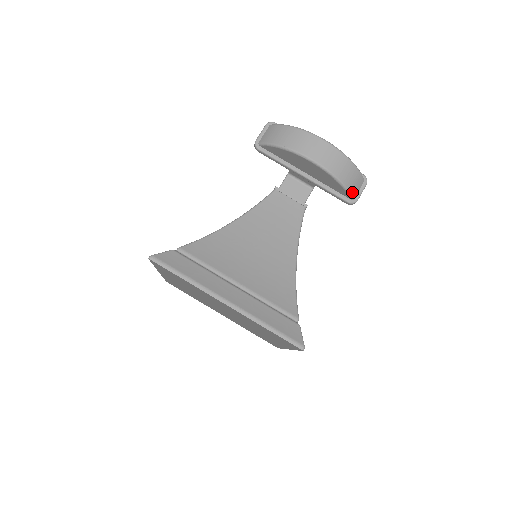
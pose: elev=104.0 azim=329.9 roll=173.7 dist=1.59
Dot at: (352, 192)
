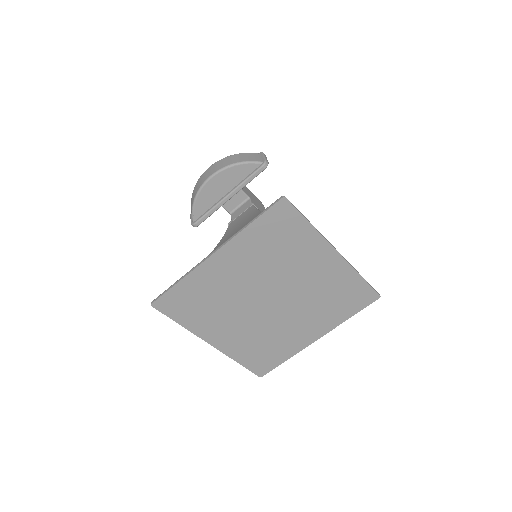
Dot at: (255, 160)
